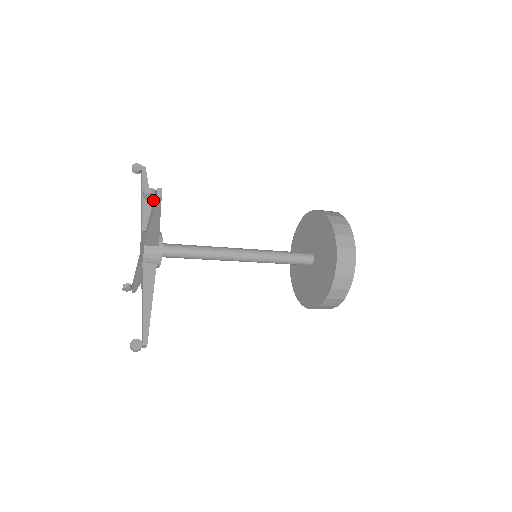
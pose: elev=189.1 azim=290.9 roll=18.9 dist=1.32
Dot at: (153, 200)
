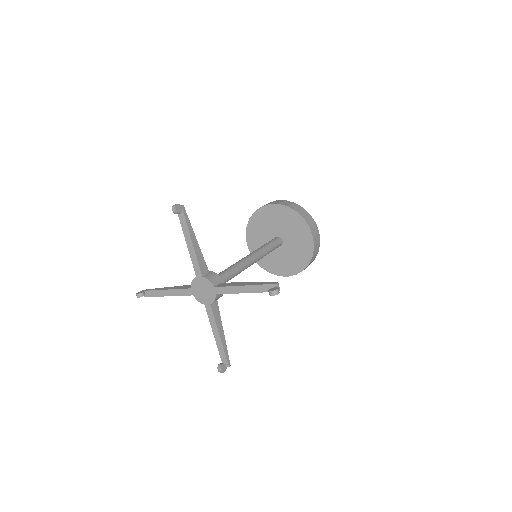
Dot at: occluded
